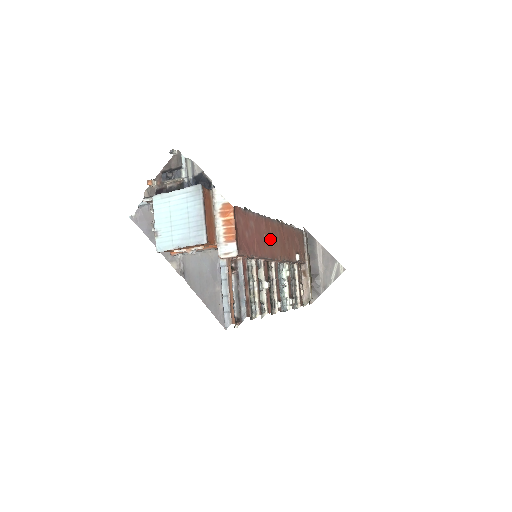
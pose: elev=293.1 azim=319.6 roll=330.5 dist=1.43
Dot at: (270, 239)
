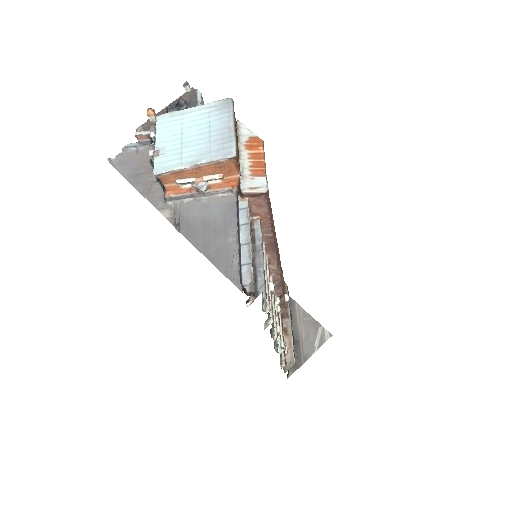
Dot at: (275, 238)
